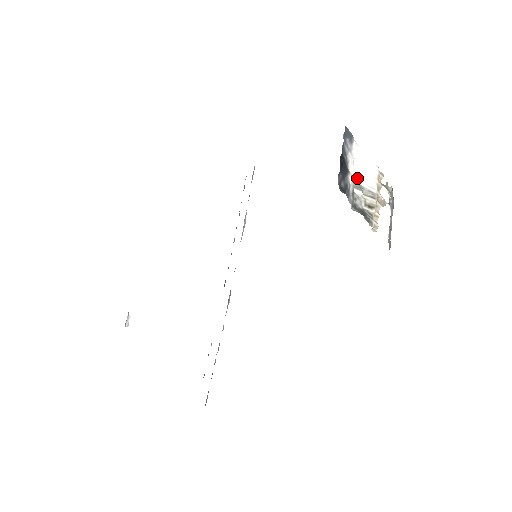
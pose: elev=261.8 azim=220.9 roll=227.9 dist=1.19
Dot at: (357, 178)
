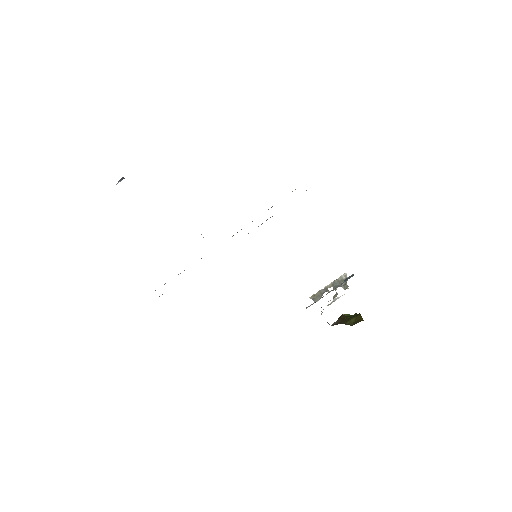
Dot at: occluded
